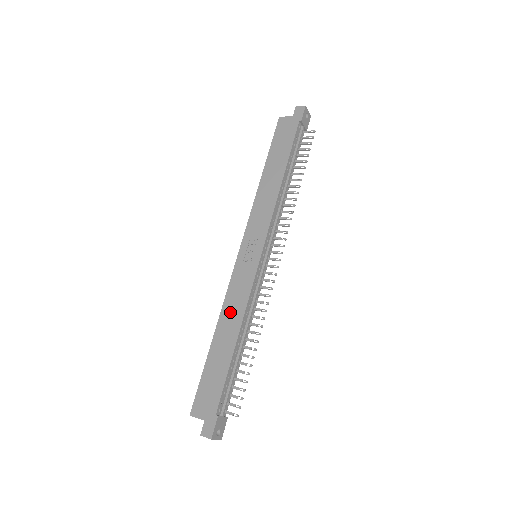
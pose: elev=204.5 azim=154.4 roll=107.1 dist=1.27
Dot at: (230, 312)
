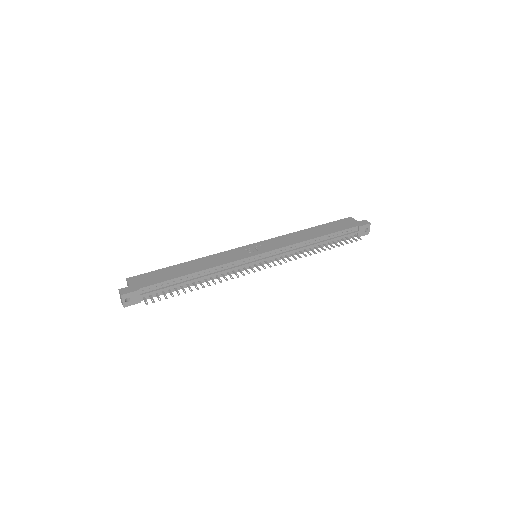
Dot at: (209, 260)
